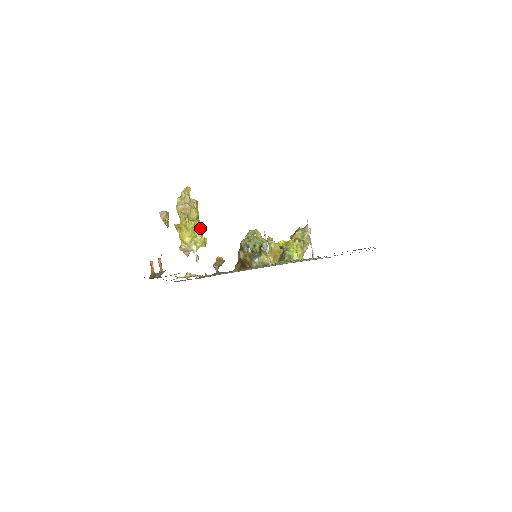
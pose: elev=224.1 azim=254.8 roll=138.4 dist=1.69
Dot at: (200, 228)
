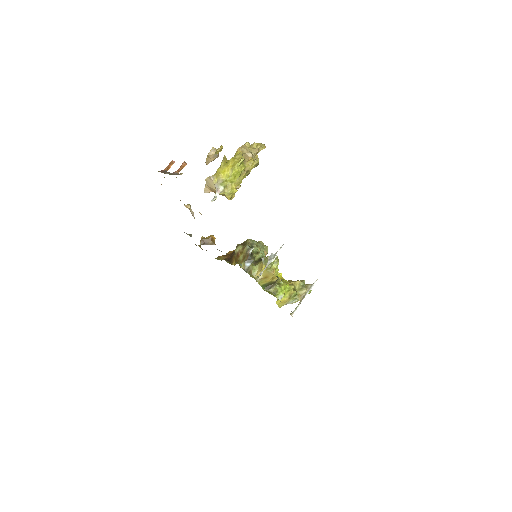
Dot at: occluded
